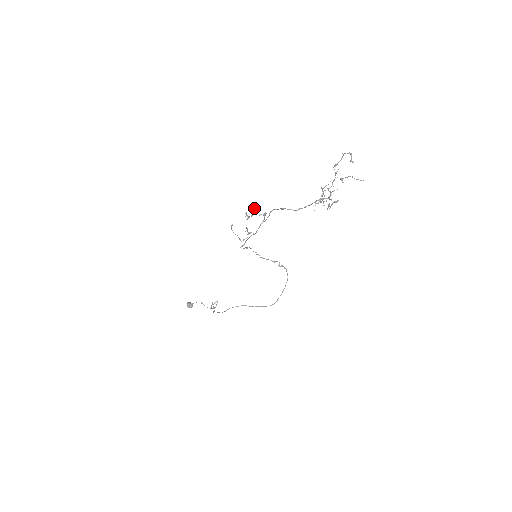
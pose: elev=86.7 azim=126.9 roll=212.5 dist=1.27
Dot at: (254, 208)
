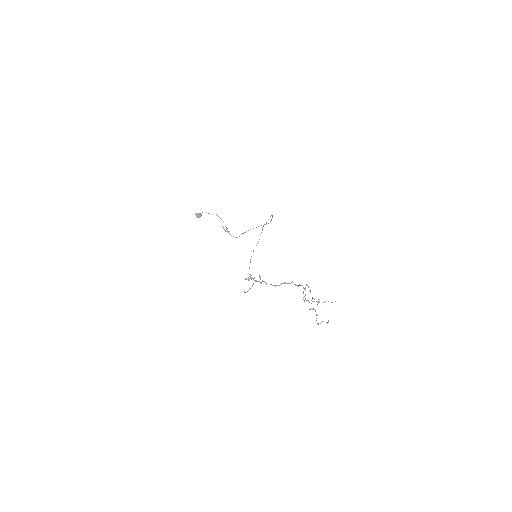
Dot at: occluded
